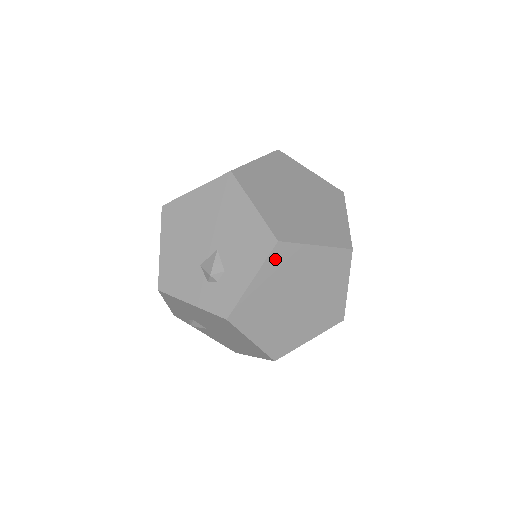
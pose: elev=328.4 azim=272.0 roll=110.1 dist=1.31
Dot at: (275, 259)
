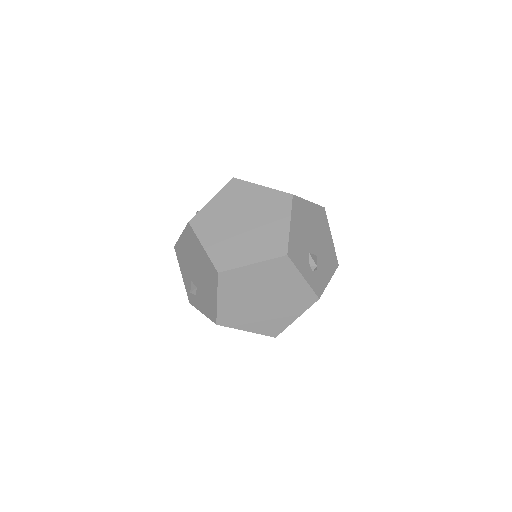
Dot at: (230, 189)
